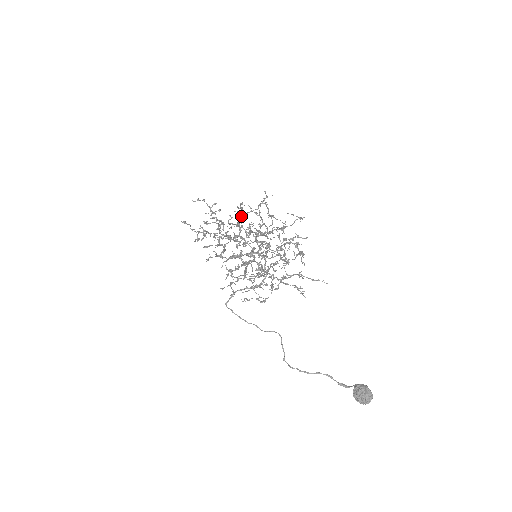
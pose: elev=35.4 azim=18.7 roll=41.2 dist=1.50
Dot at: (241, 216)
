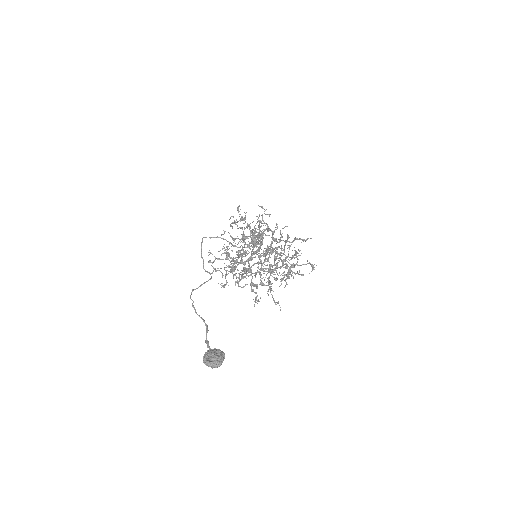
Dot at: occluded
